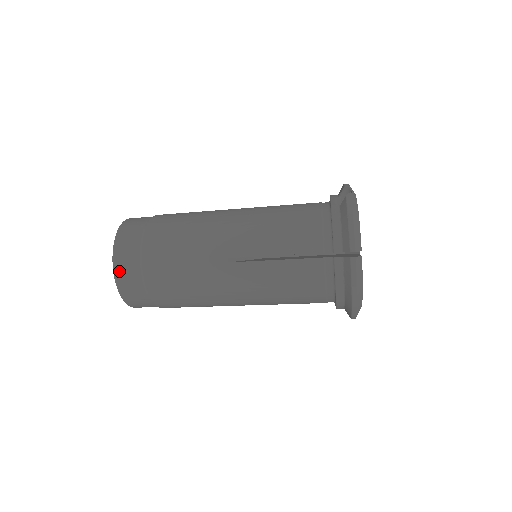
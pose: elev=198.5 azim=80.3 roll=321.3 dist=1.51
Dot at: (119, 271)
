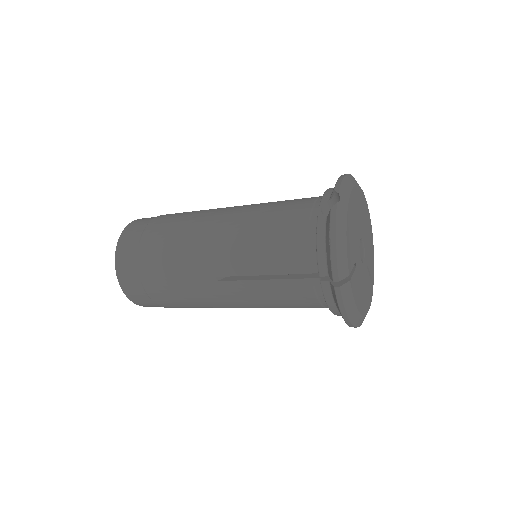
Dot at: (124, 286)
